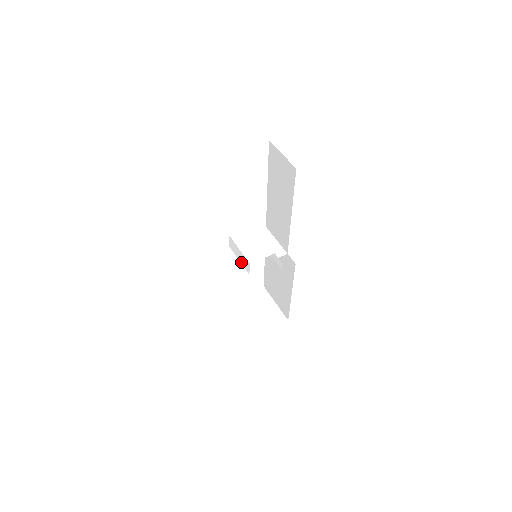
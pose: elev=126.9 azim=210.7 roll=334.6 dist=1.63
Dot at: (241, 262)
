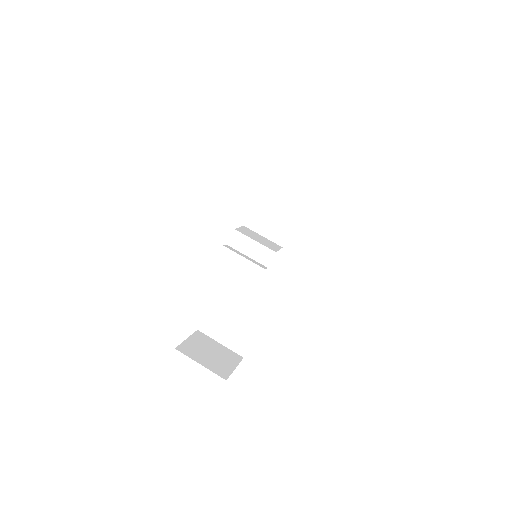
Dot at: (253, 257)
